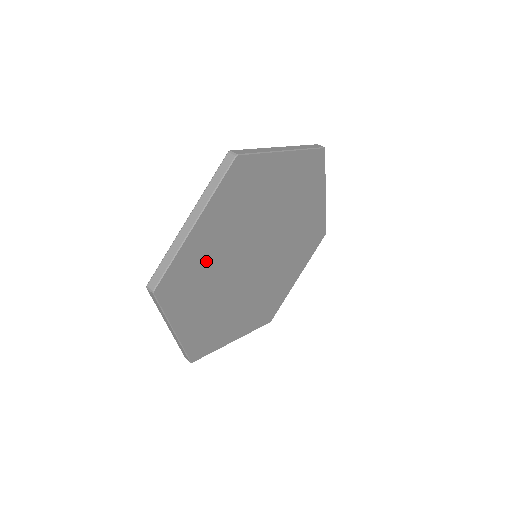
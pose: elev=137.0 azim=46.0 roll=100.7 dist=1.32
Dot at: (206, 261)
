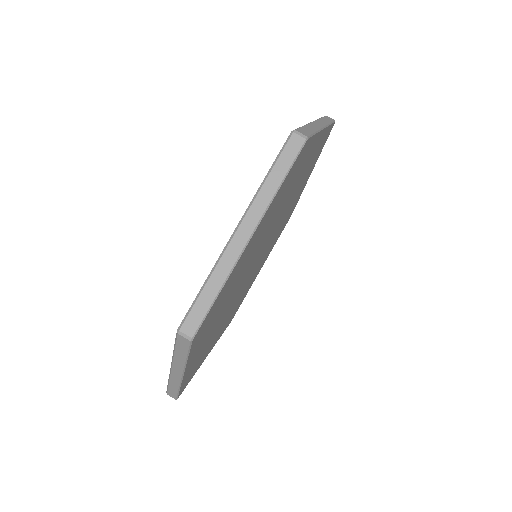
Dot at: (235, 279)
